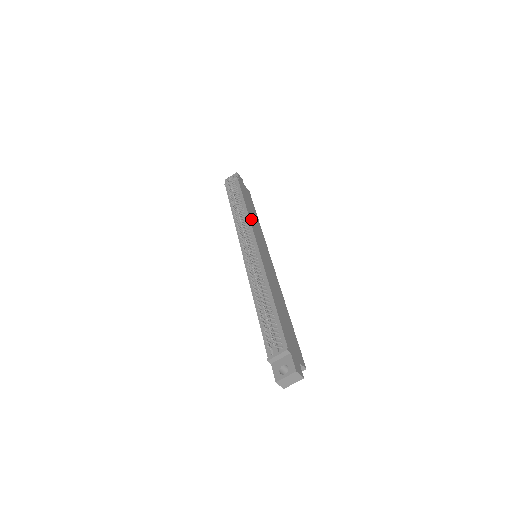
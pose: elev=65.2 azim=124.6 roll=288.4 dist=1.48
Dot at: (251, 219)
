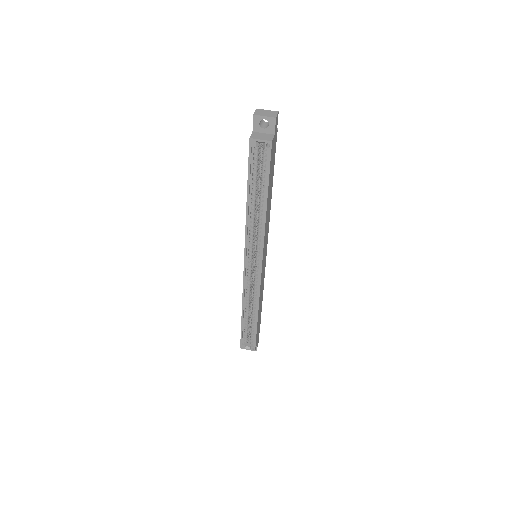
Dot at: (263, 286)
